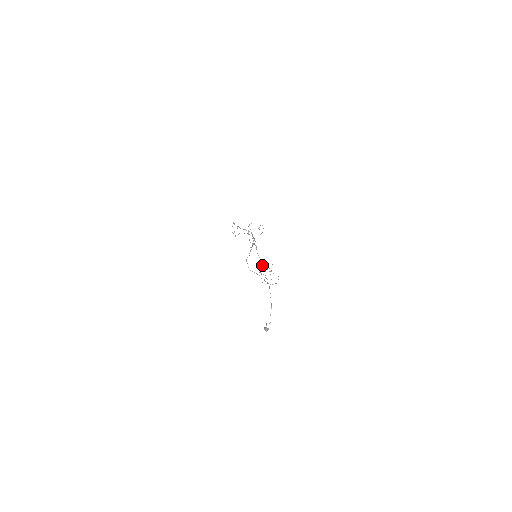
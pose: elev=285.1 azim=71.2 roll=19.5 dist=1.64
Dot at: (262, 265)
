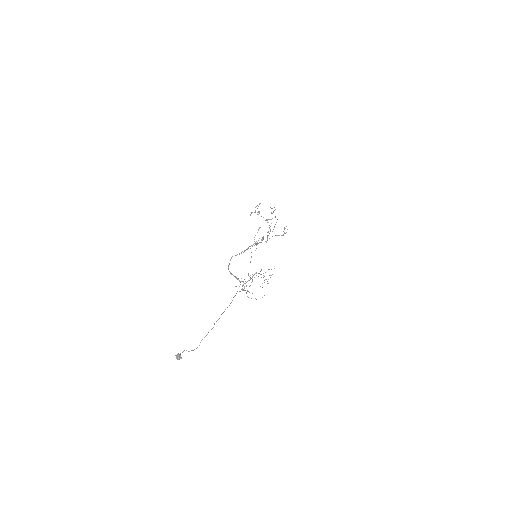
Dot at: occluded
